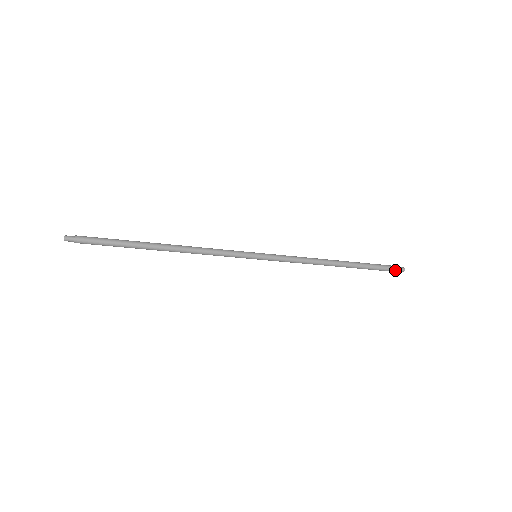
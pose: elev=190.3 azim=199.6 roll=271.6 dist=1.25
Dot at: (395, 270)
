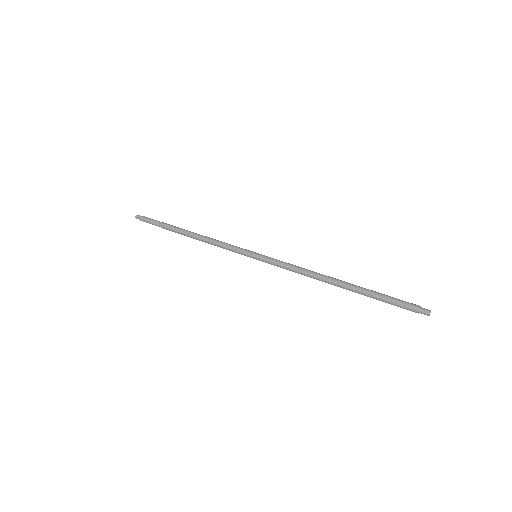
Dot at: (413, 308)
